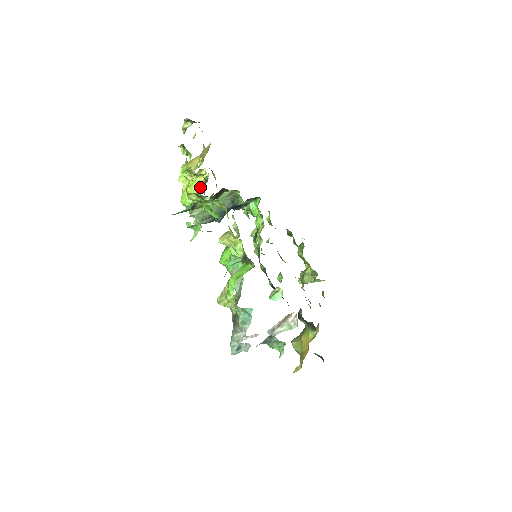
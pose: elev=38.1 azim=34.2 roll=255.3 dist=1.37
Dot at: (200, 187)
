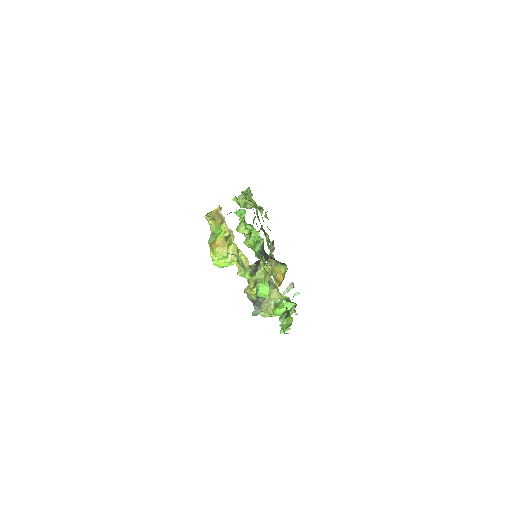
Dot at: occluded
